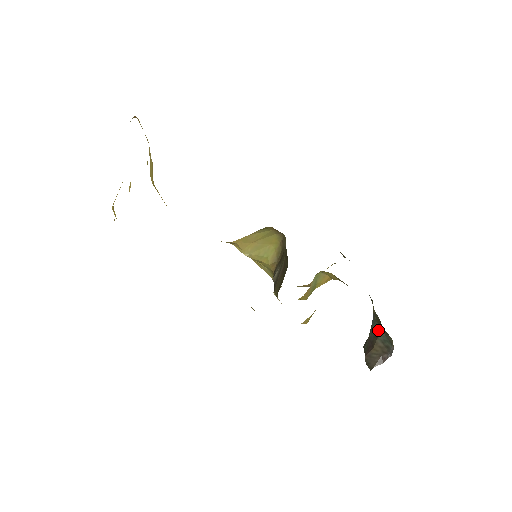
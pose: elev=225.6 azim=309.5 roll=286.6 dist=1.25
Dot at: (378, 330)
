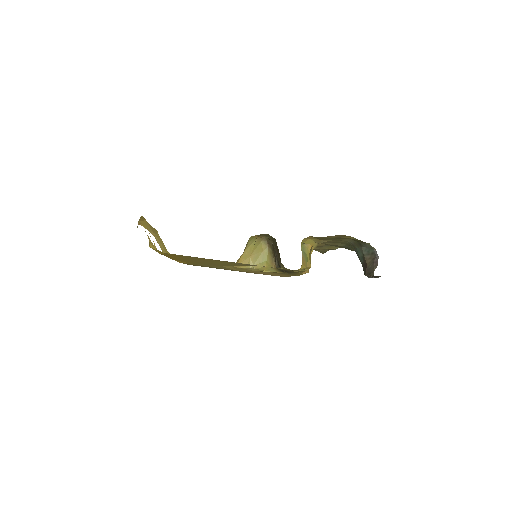
Dot at: (361, 250)
